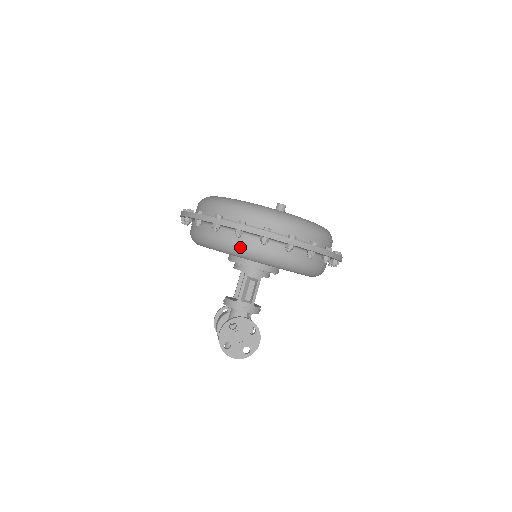
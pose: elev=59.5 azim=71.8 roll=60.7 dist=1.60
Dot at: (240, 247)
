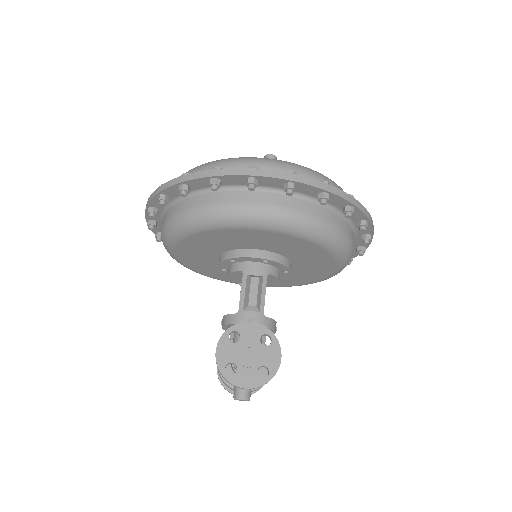
Dot at: (221, 208)
